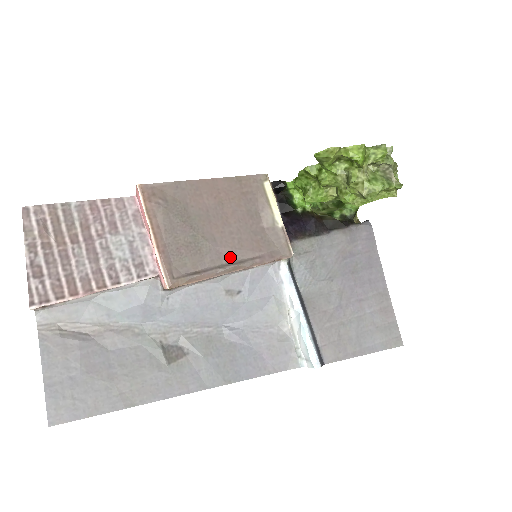
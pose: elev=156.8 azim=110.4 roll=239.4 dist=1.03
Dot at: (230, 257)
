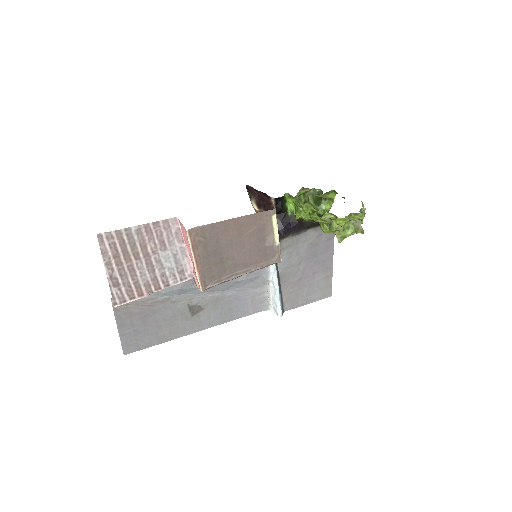
Dot at: (242, 267)
